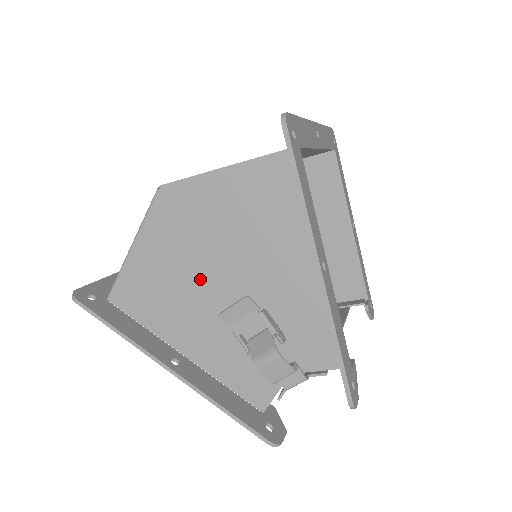
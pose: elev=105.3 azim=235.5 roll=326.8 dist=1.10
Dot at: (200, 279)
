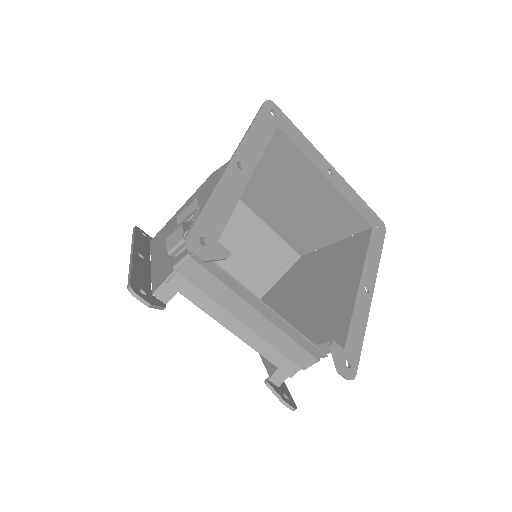
Dot at: occluded
